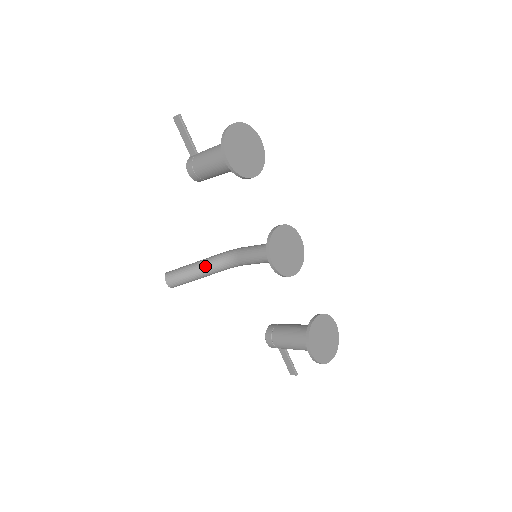
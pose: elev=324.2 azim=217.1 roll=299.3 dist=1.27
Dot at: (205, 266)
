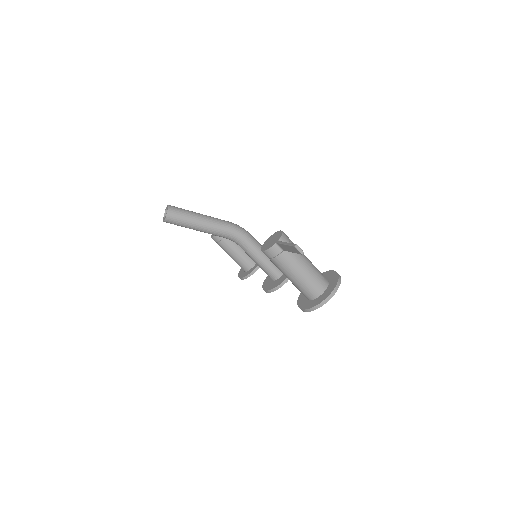
Dot at: (209, 233)
